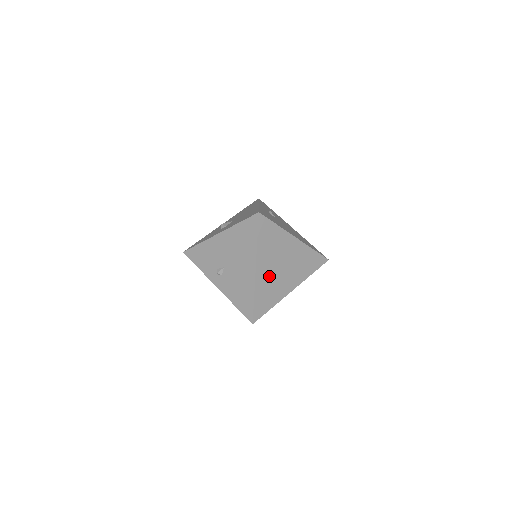
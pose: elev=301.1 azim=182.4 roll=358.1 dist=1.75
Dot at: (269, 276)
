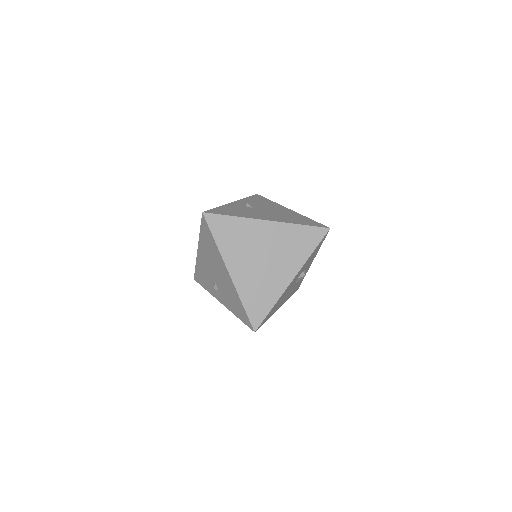
Dot at: (251, 274)
